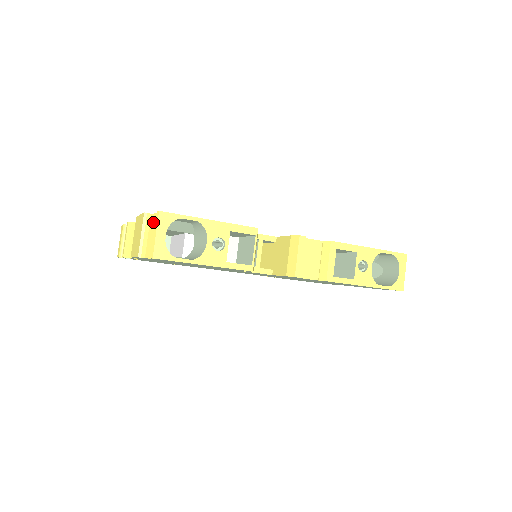
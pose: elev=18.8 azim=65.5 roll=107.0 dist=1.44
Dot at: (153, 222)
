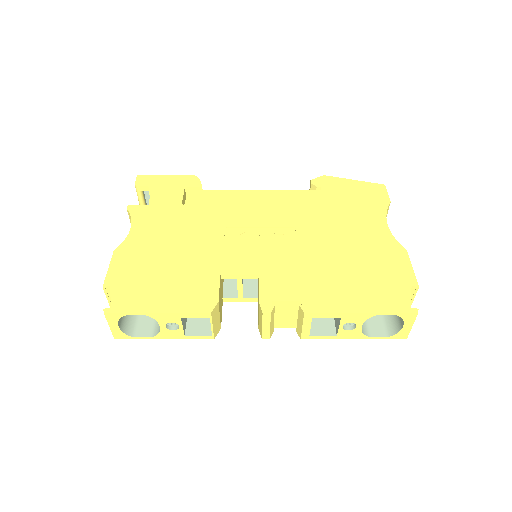
Dot at: occluded
